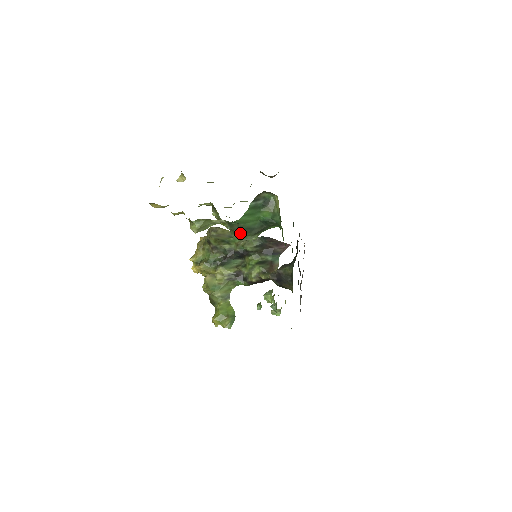
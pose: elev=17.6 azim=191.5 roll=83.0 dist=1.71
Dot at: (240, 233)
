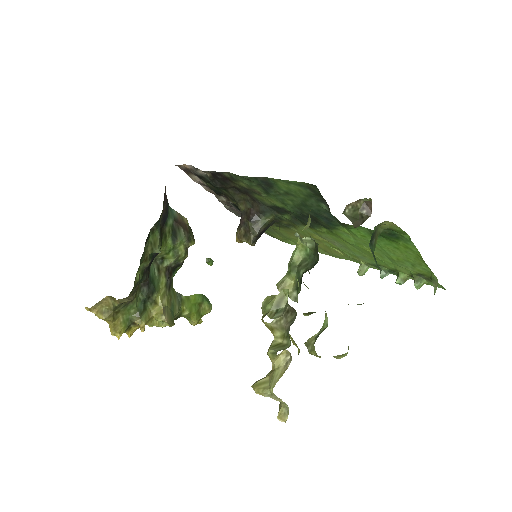
Dot at: occluded
